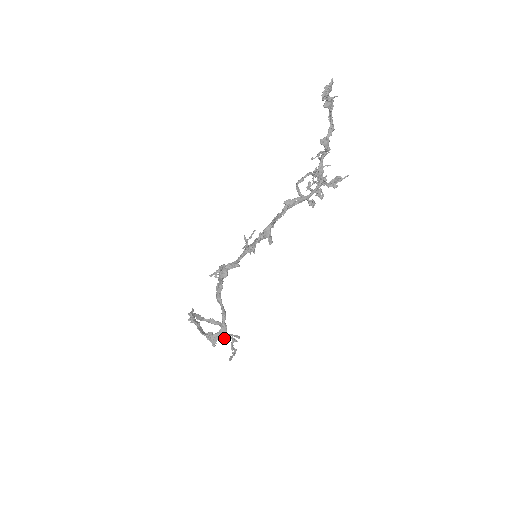
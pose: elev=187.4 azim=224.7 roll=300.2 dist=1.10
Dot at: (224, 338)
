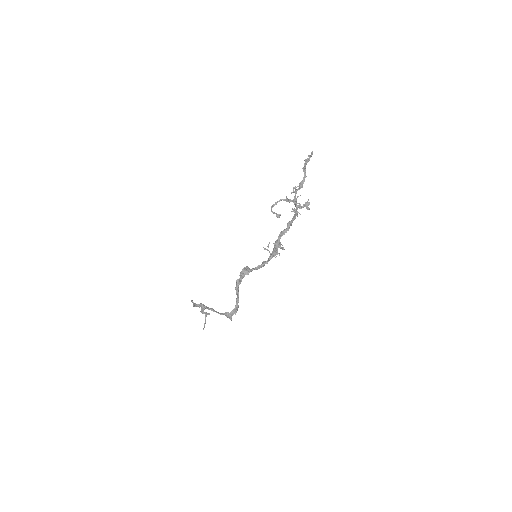
Dot at: (235, 313)
